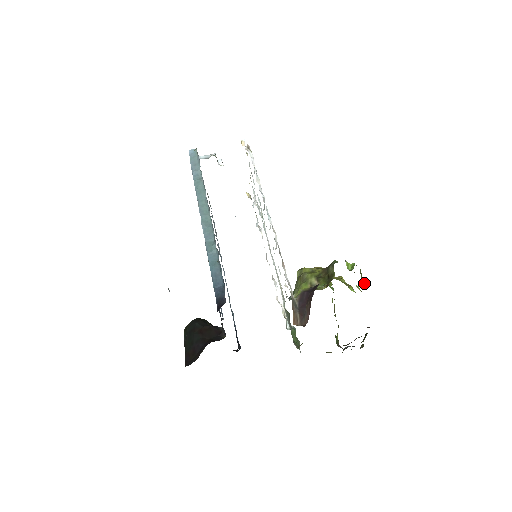
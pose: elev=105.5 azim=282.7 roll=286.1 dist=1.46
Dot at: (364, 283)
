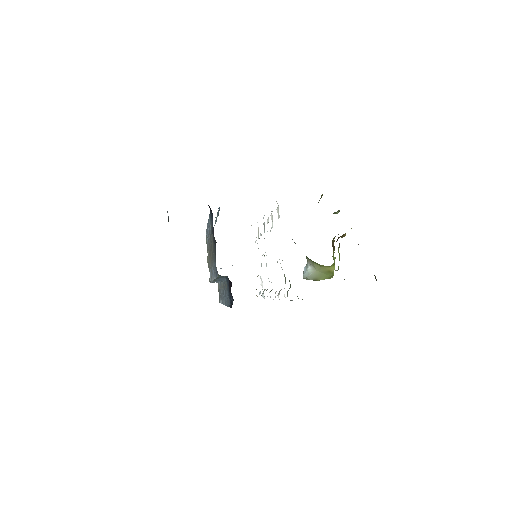
Dot at: occluded
